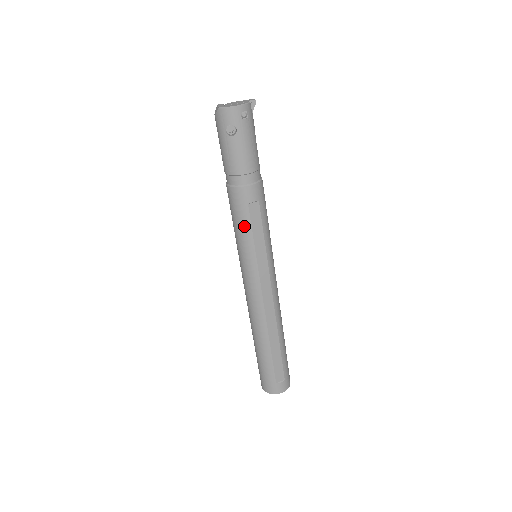
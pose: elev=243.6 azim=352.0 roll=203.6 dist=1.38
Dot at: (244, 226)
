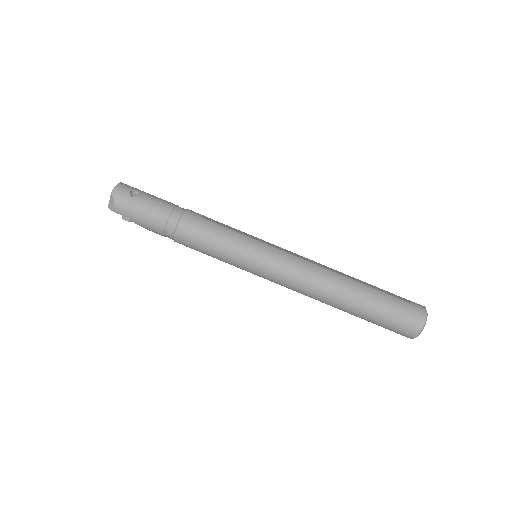
Dot at: (220, 230)
